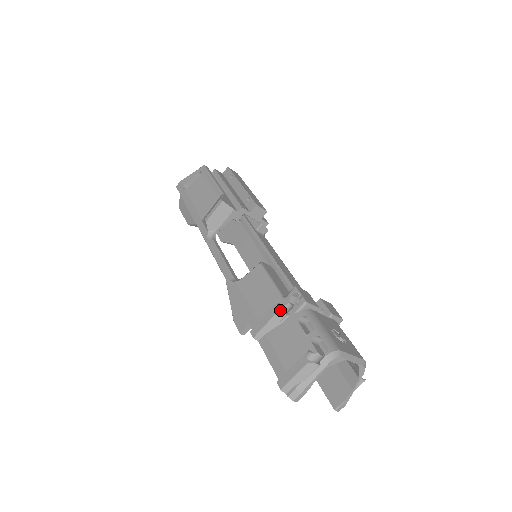
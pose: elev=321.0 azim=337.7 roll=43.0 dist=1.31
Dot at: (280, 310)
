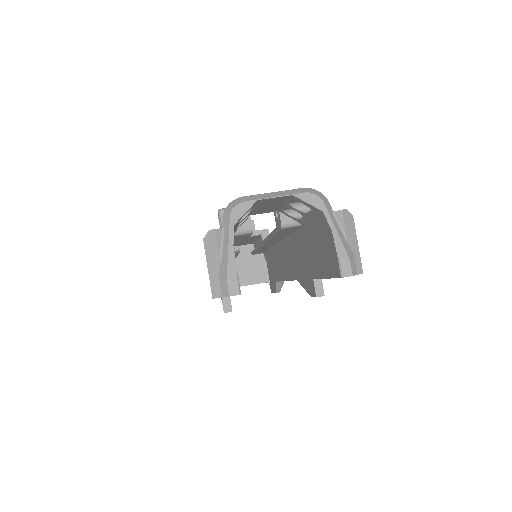
Dot at: occluded
